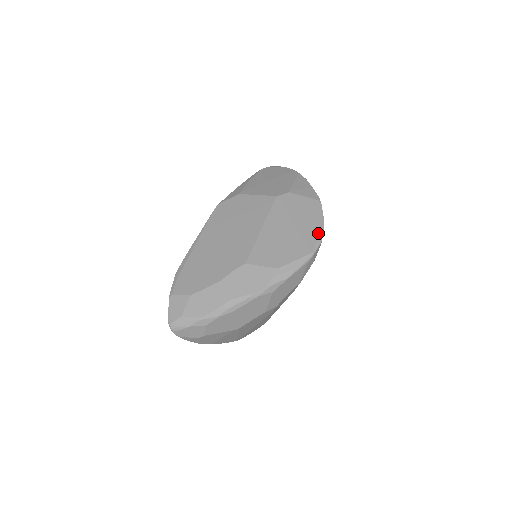
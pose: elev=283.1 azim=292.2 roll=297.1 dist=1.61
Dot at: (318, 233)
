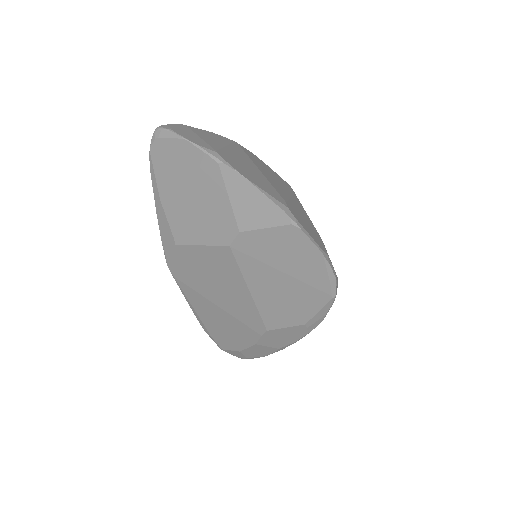
Dot at: (324, 272)
